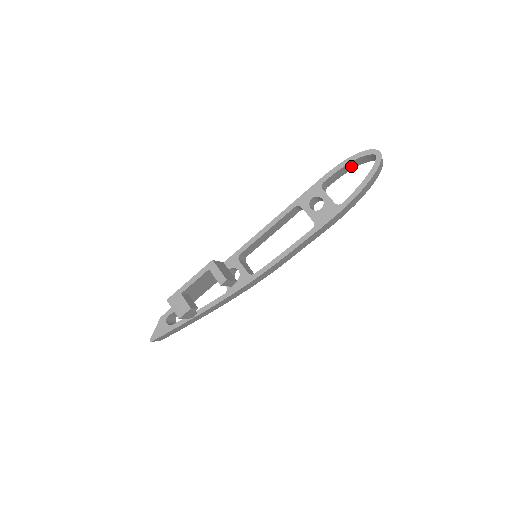
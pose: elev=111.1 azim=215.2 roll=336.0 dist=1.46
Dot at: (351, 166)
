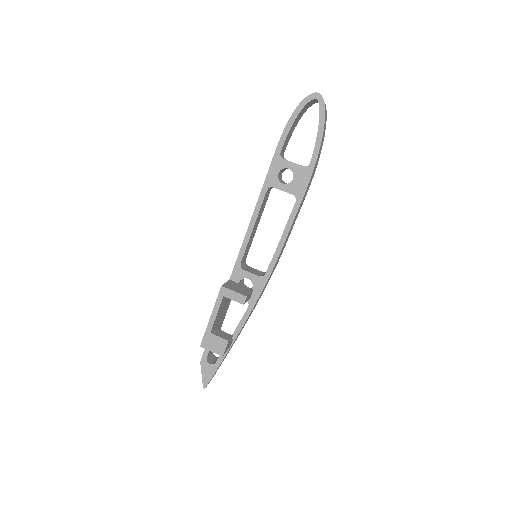
Dot at: (296, 121)
